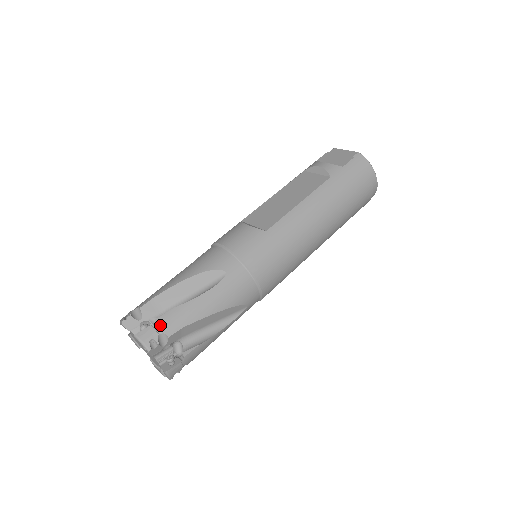
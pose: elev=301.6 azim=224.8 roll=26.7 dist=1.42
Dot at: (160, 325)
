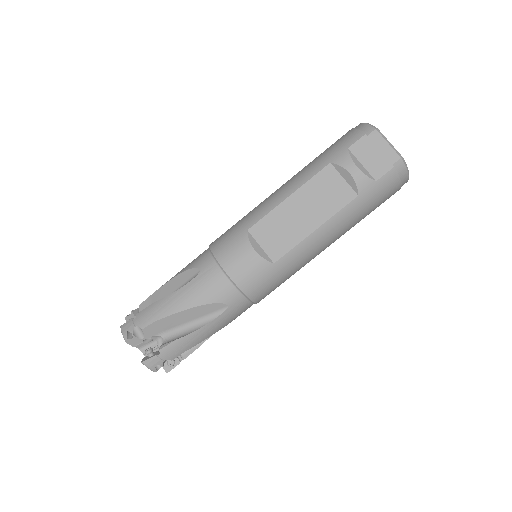
Dot at: (164, 354)
